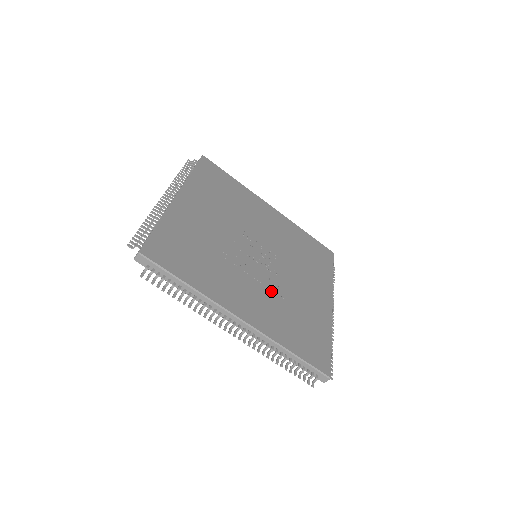
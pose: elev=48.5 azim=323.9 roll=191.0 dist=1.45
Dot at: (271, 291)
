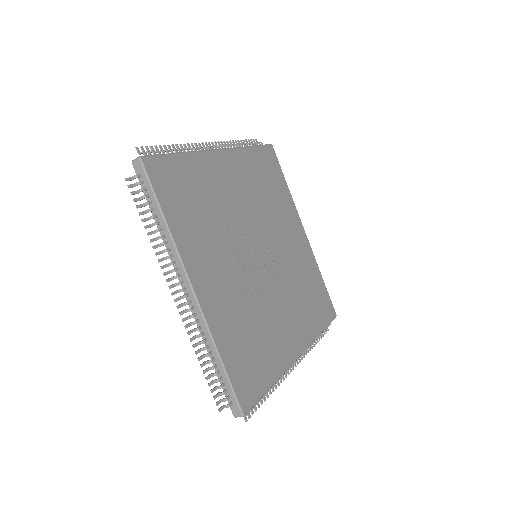
Dot at: (246, 293)
